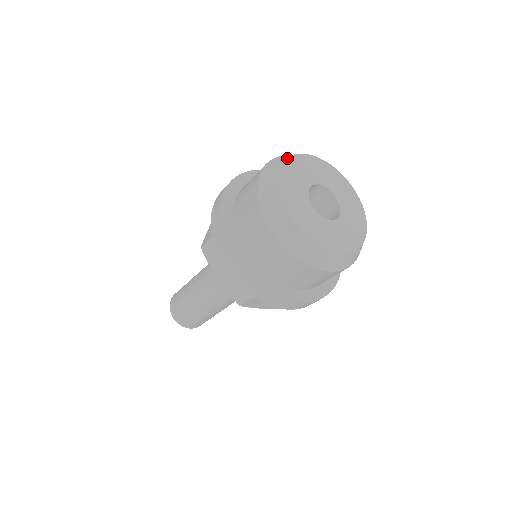
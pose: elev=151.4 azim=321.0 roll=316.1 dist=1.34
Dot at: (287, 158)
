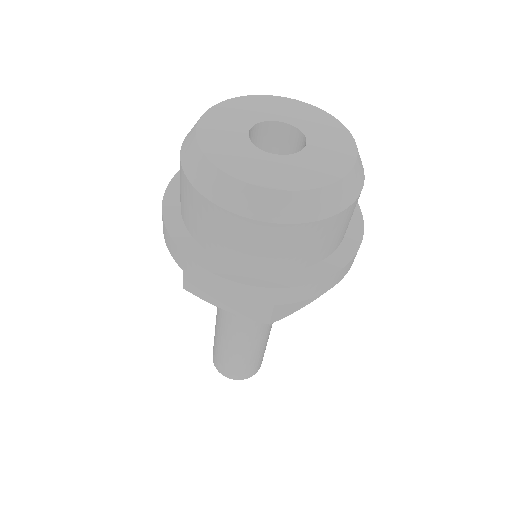
Dot at: (254, 95)
